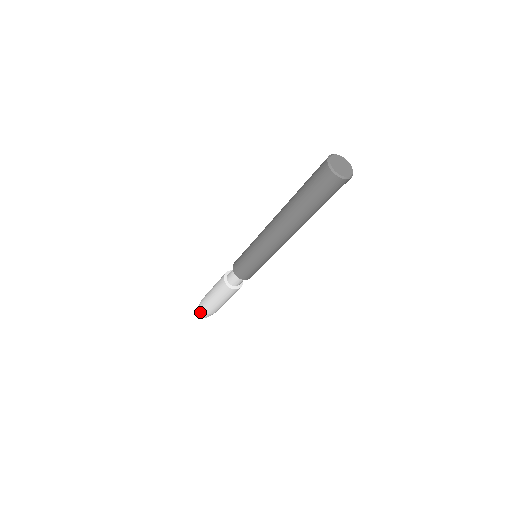
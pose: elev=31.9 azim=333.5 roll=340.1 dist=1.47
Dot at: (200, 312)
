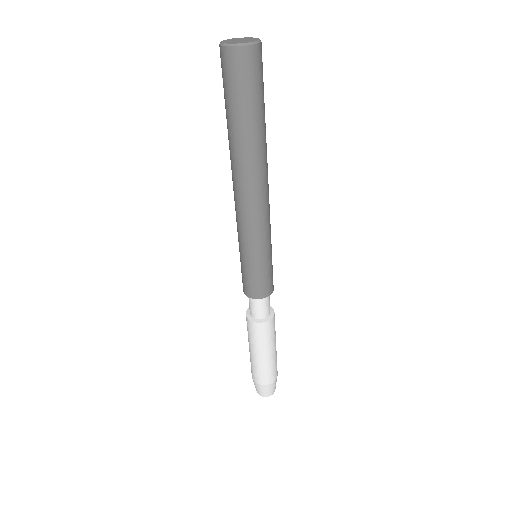
Dot at: occluded
